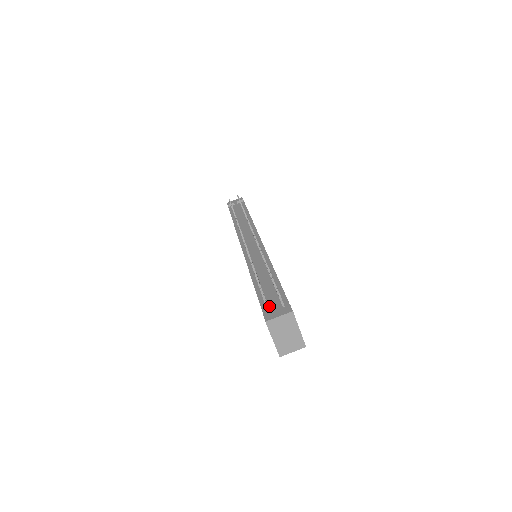
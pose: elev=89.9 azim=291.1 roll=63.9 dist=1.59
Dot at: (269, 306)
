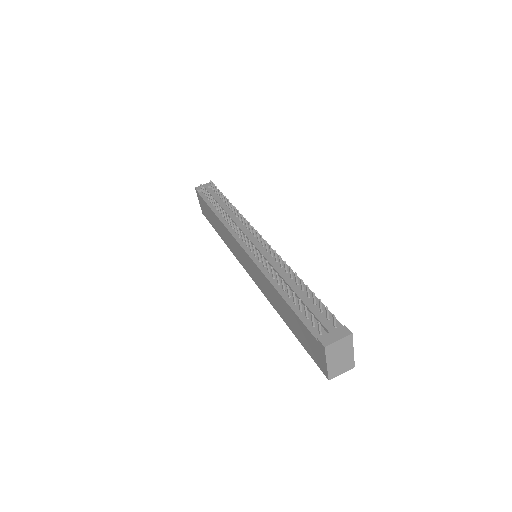
Dot at: (316, 326)
